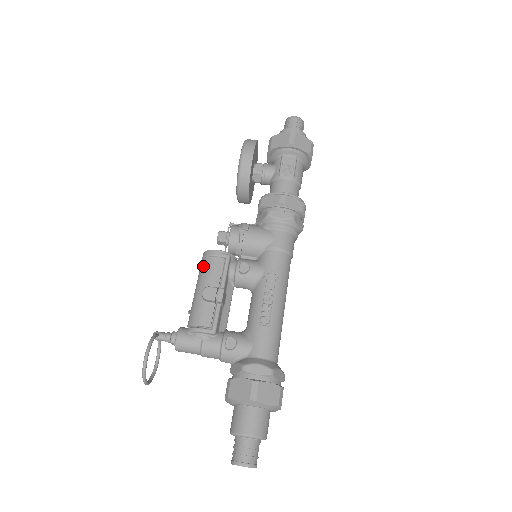
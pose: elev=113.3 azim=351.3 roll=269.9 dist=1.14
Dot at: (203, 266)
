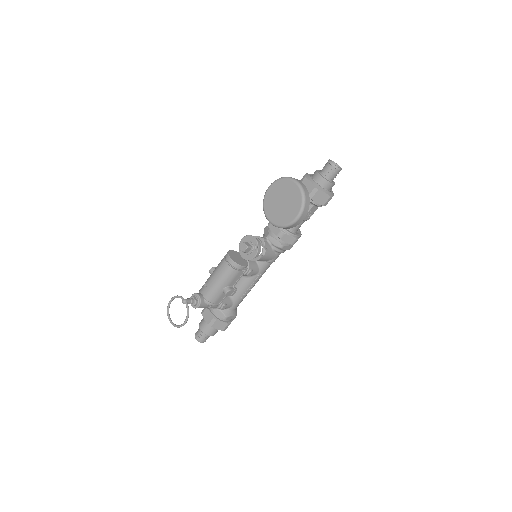
Dot at: (230, 273)
